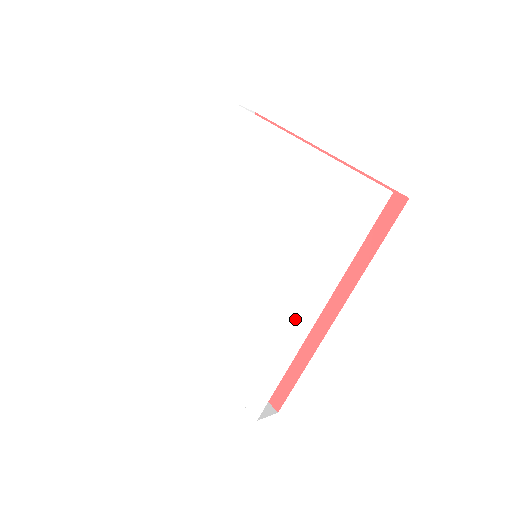
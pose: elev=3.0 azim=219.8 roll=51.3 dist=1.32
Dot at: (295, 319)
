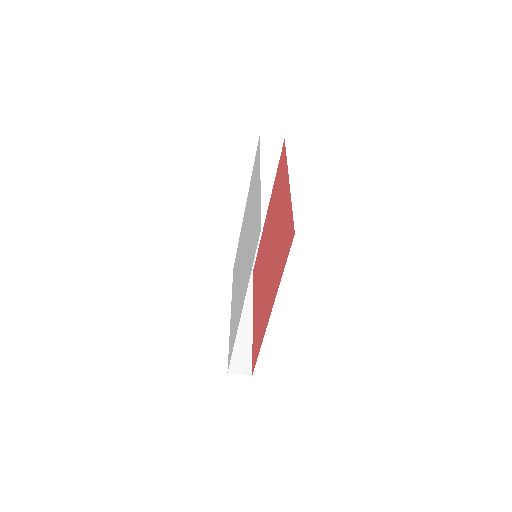
Dot at: (240, 309)
